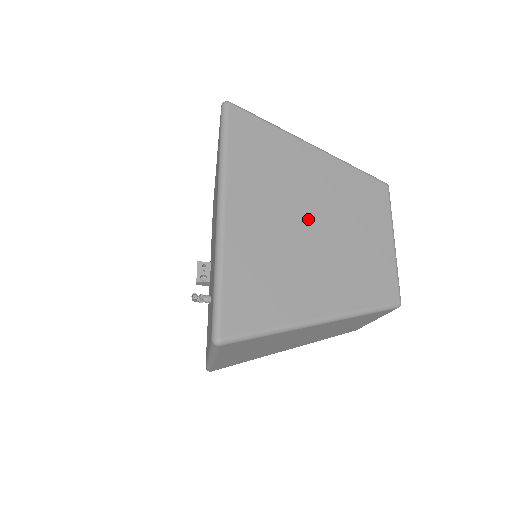
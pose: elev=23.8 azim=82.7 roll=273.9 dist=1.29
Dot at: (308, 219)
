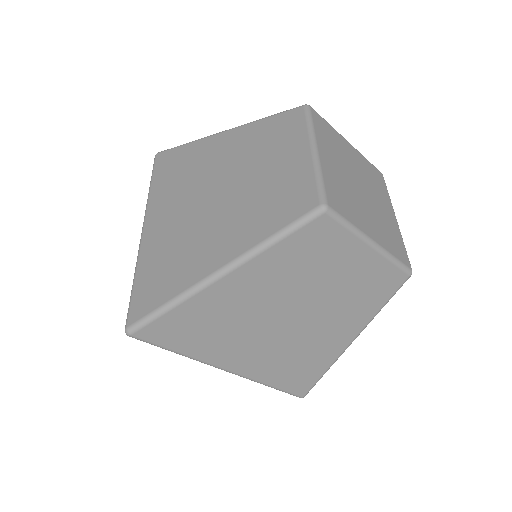
Dot at: (213, 191)
